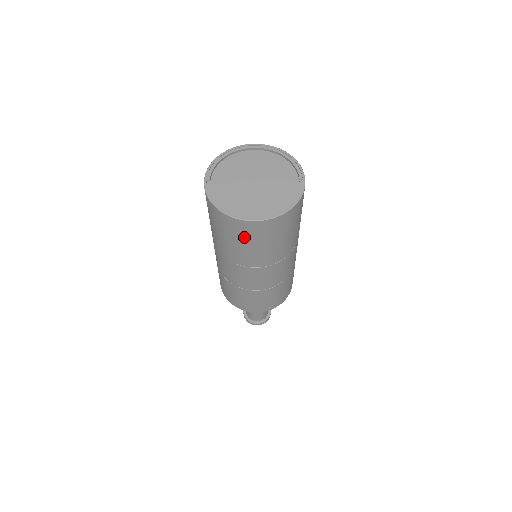
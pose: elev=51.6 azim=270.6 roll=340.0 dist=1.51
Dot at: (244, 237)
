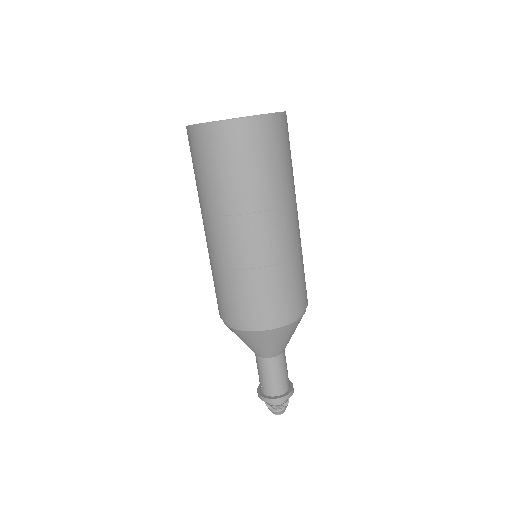
Dot at: (222, 154)
